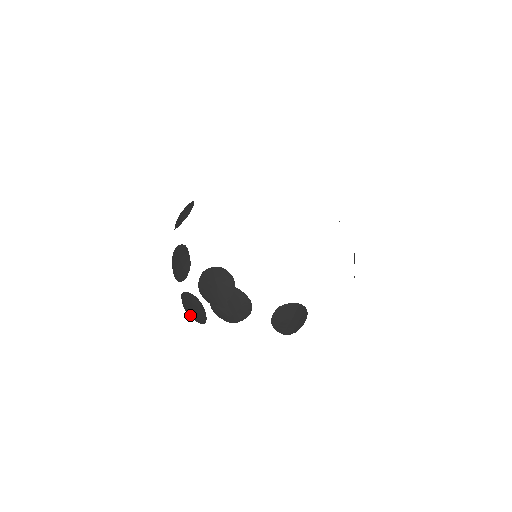
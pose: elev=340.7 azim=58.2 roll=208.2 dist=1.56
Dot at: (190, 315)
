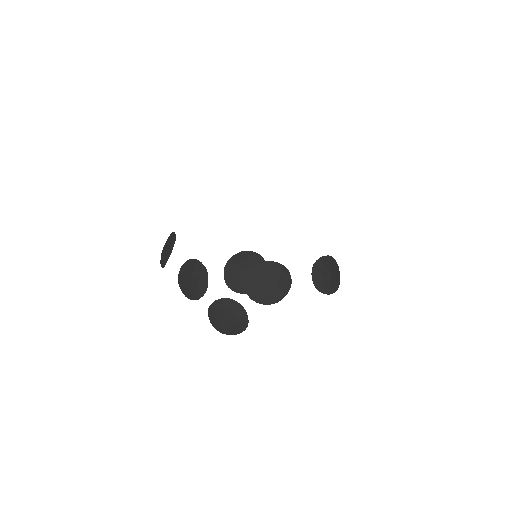
Dot at: (226, 330)
